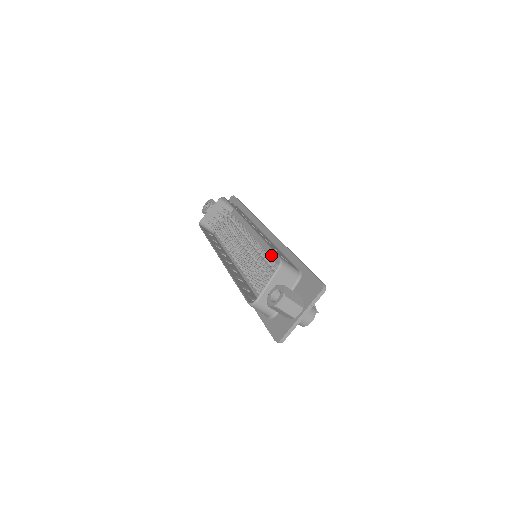
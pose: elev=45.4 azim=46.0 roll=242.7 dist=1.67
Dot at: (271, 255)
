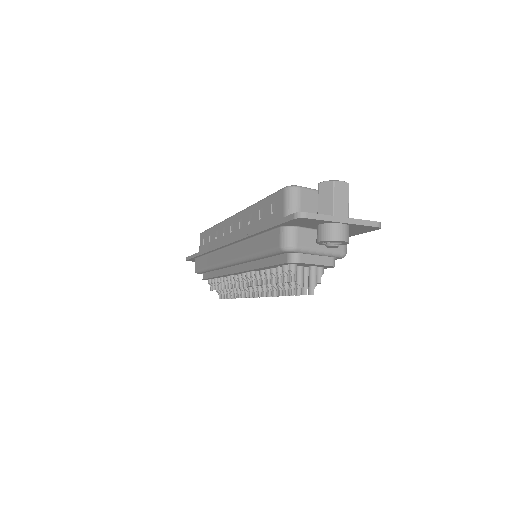
Dot at: occluded
